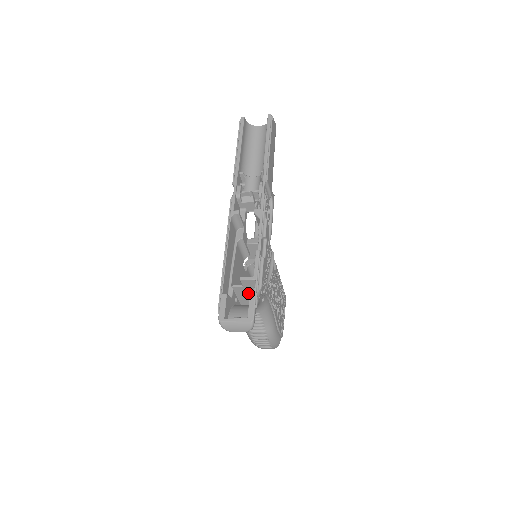
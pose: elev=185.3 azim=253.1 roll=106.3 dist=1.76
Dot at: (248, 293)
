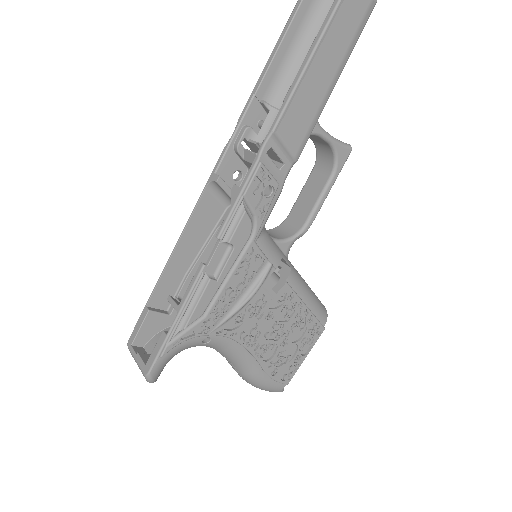
Dot at: occluded
